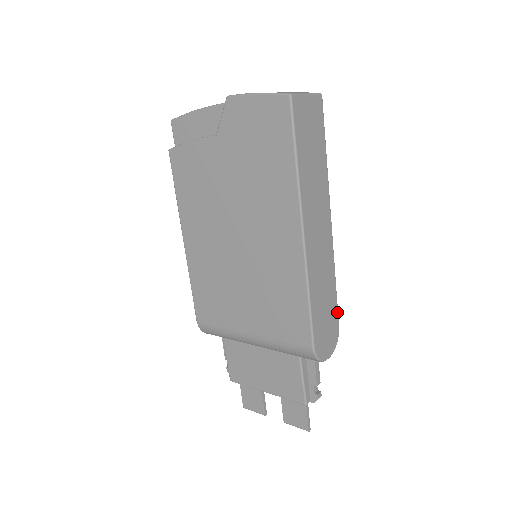
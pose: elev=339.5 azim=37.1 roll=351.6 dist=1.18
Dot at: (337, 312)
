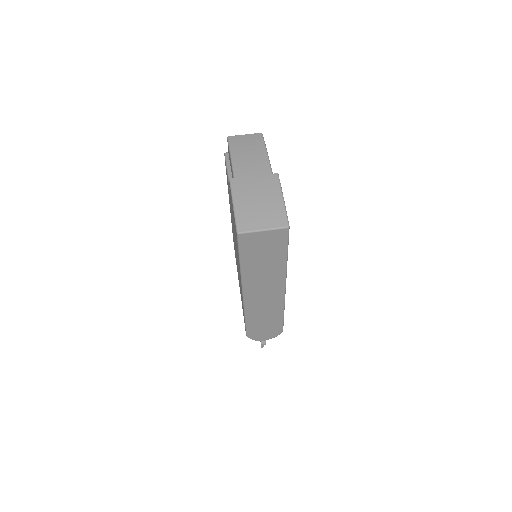
Dot at: (282, 325)
